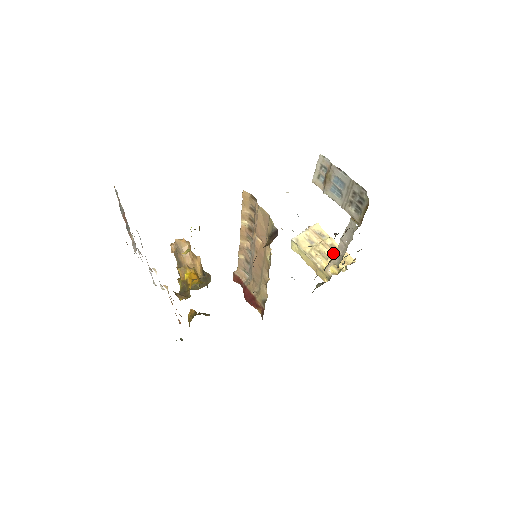
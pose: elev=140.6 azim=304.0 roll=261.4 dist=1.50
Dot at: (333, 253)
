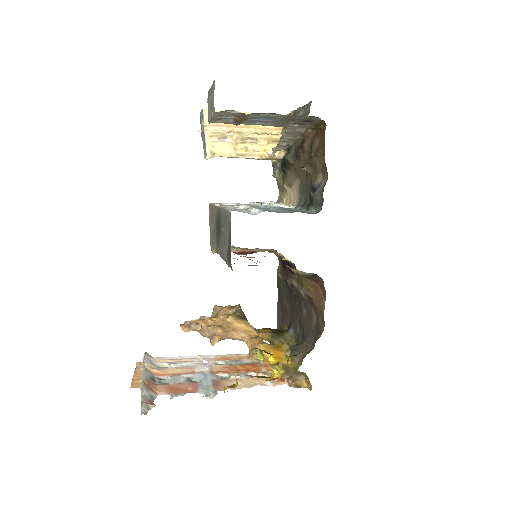
Dot at: (288, 160)
